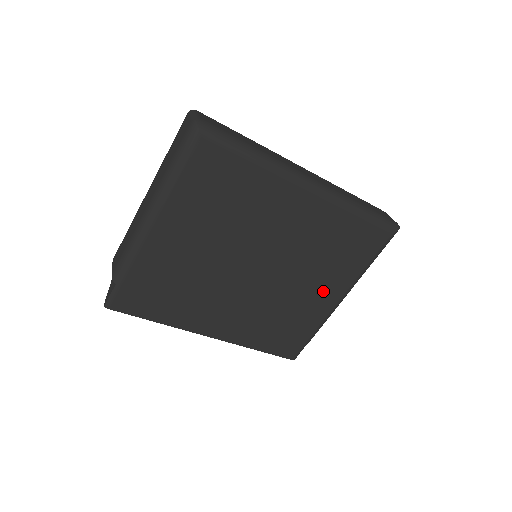
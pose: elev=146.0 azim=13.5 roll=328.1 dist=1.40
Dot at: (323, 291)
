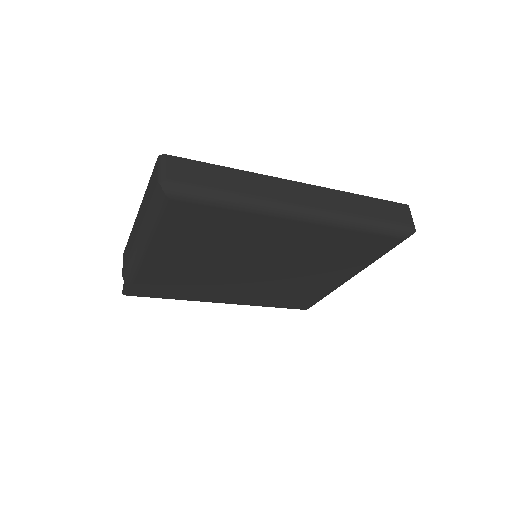
Dot at: (329, 275)
